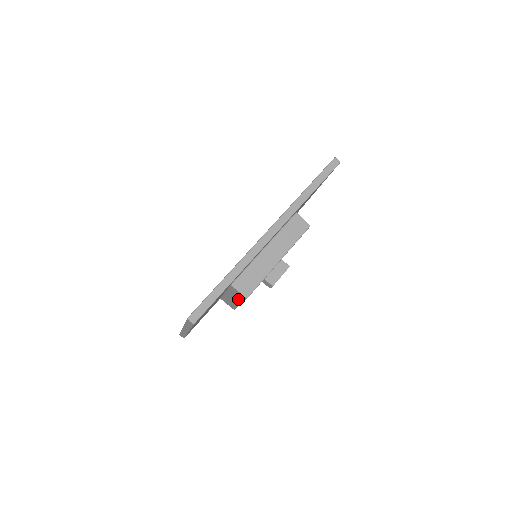
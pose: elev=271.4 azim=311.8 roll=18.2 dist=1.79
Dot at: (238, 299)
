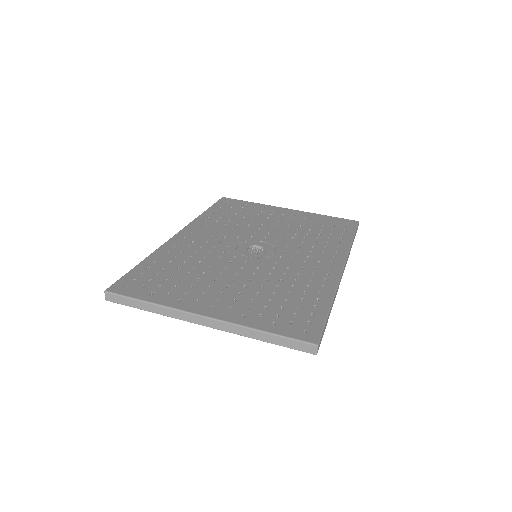
Dot at: occluded
